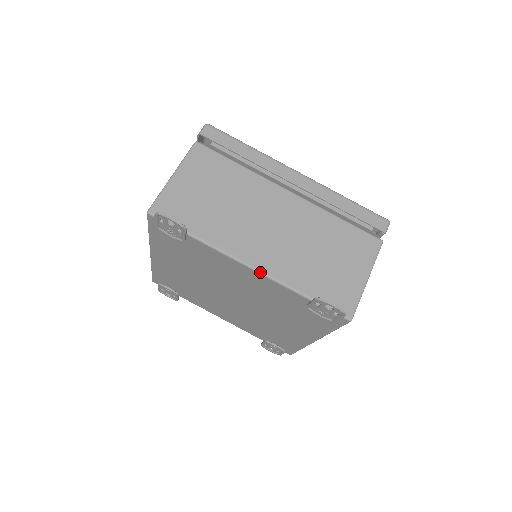
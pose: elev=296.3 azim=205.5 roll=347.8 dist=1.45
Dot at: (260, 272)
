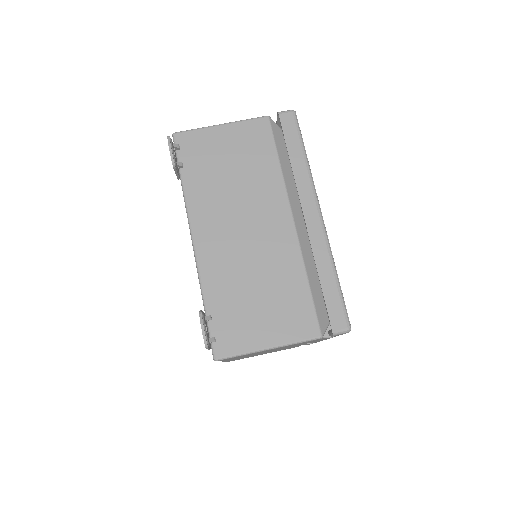
Dot at: (195, 252)
